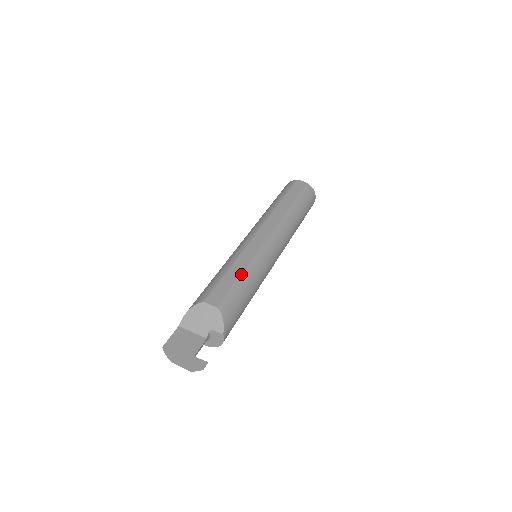
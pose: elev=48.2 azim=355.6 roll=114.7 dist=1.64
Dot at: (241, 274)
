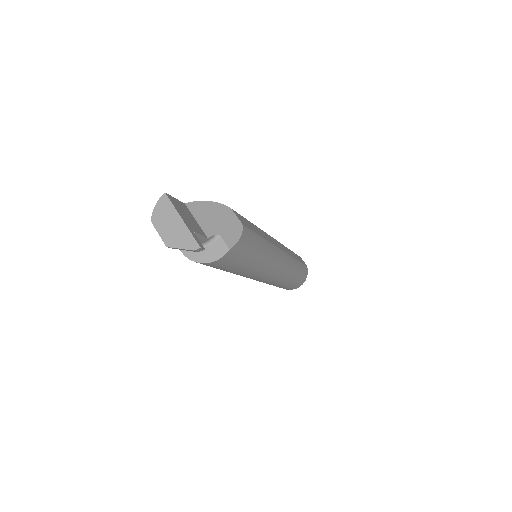
Dot at: (262, 237)
